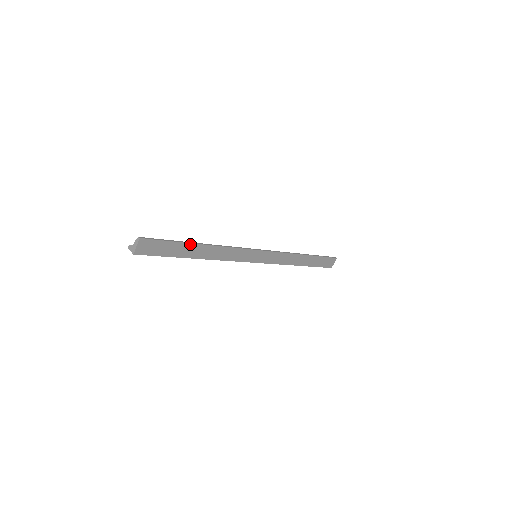
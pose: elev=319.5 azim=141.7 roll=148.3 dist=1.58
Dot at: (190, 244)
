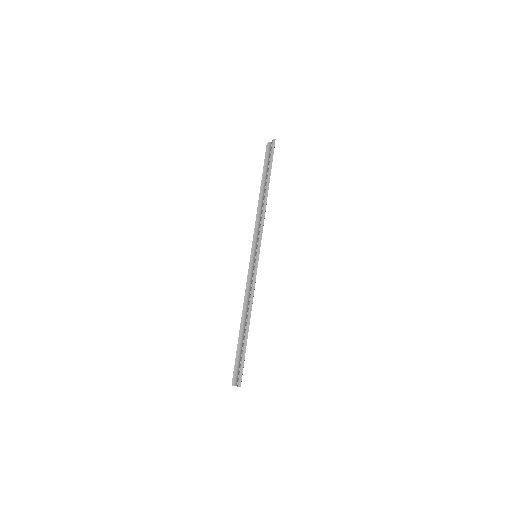
Dot at: (247, 338)
